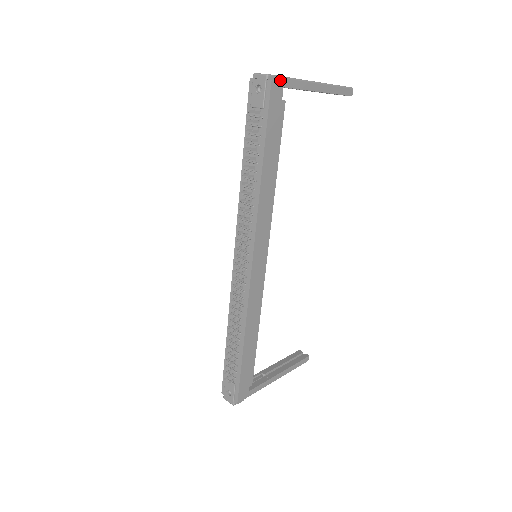
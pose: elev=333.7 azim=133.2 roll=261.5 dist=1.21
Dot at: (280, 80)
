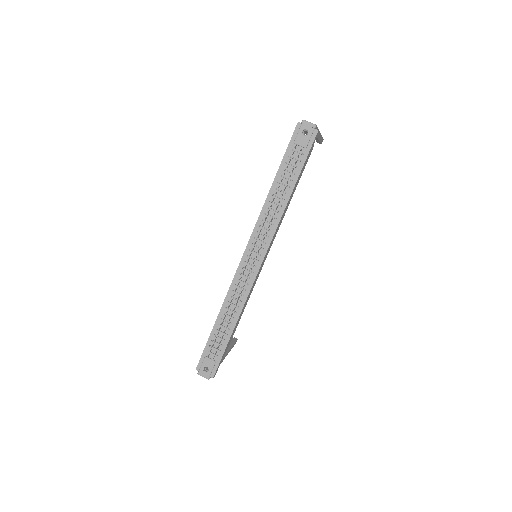
Dot at: occluded
